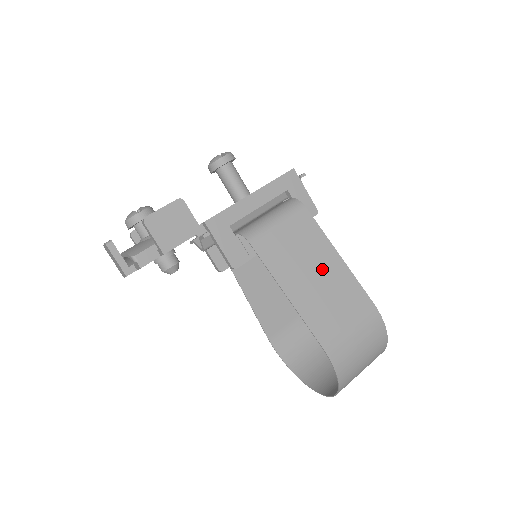
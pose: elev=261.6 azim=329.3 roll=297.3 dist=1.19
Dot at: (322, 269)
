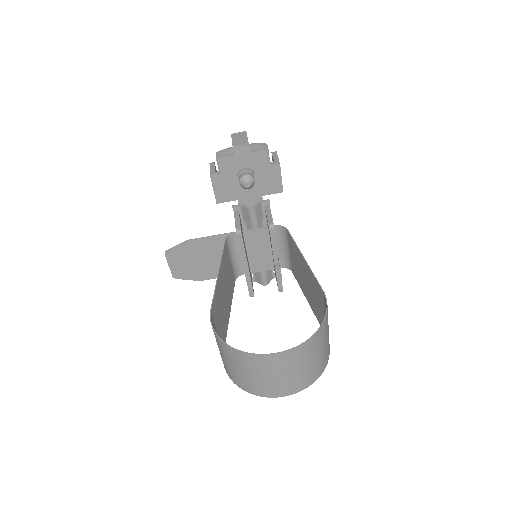
Dot at: (307, 287)
